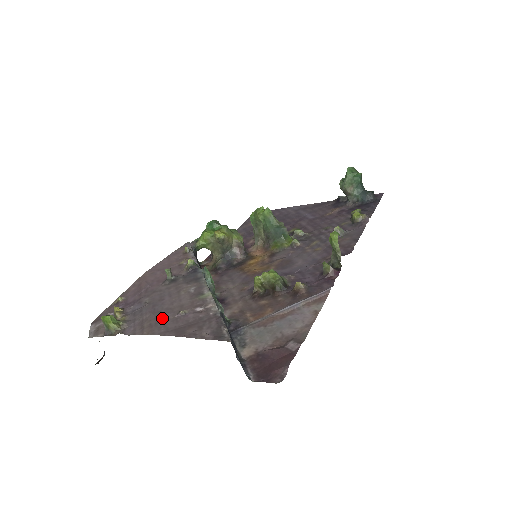
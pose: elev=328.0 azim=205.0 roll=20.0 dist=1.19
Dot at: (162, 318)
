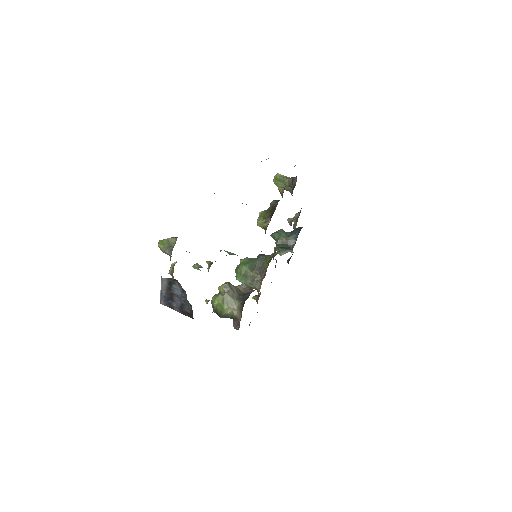
Dot at: occluded
